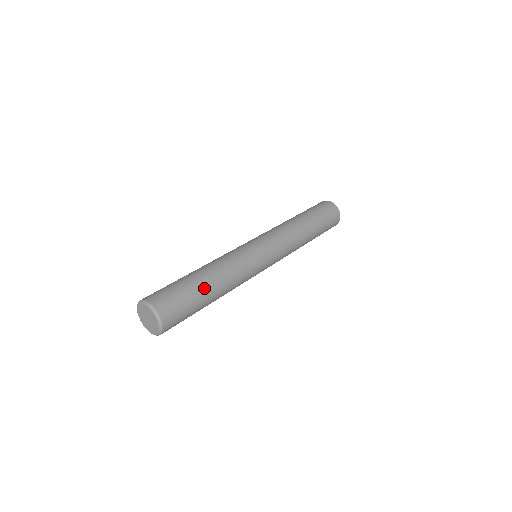
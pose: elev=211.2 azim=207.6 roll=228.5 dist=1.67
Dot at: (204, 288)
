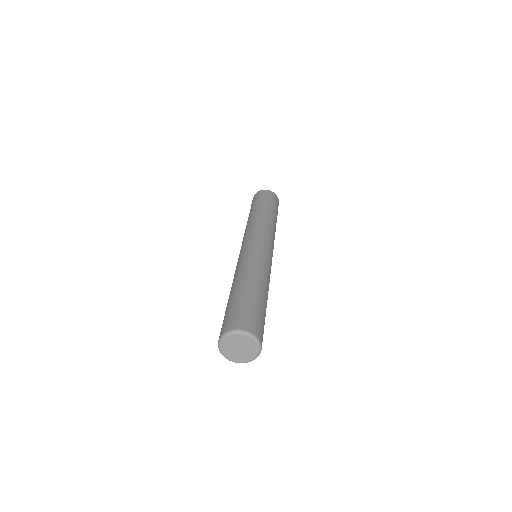
Dot at: (266, 307)
